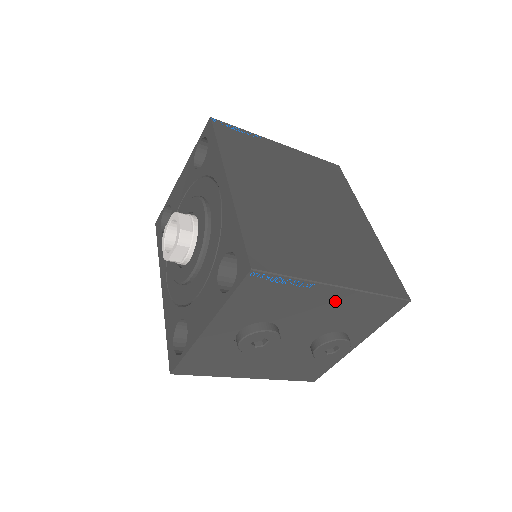
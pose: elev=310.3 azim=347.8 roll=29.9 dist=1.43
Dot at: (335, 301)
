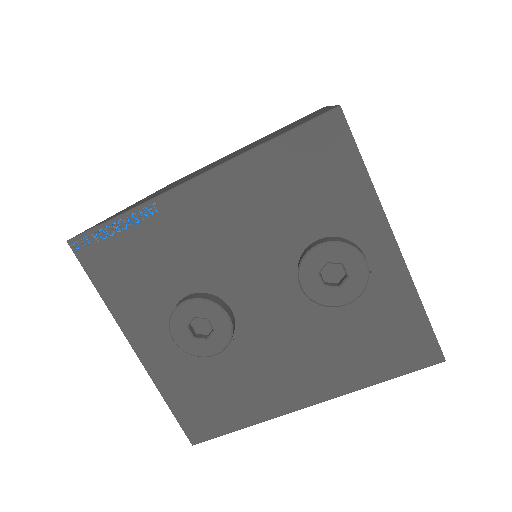
Dot at: (221, 203)
